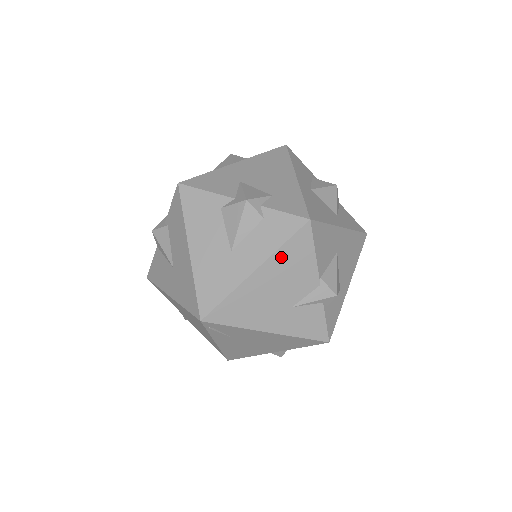
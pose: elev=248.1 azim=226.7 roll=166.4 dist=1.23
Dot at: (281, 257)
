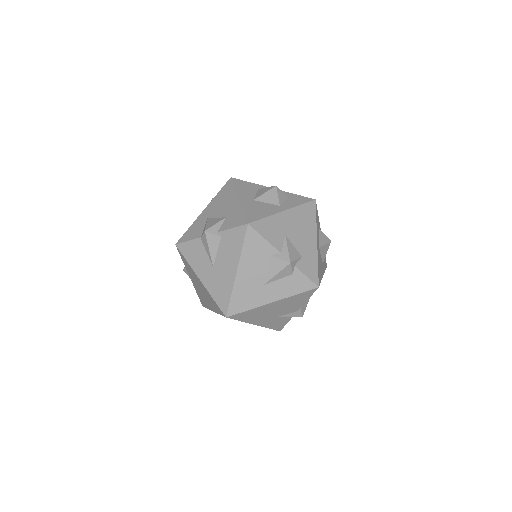
Dot at: (291, 299)
